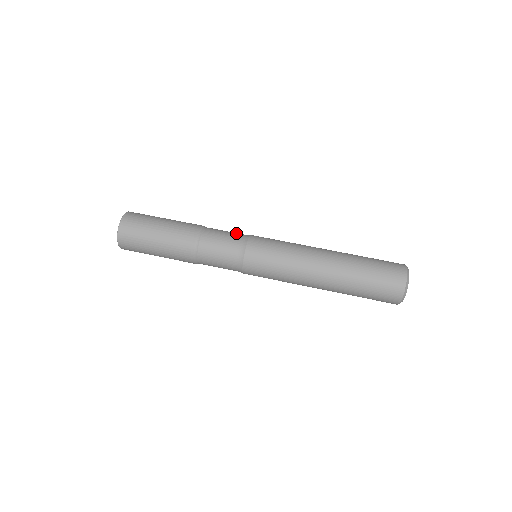
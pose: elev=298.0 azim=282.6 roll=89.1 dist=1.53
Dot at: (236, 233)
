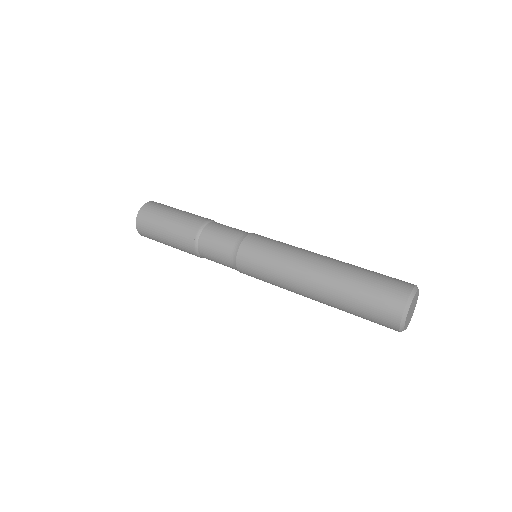
Dot at: occluded
